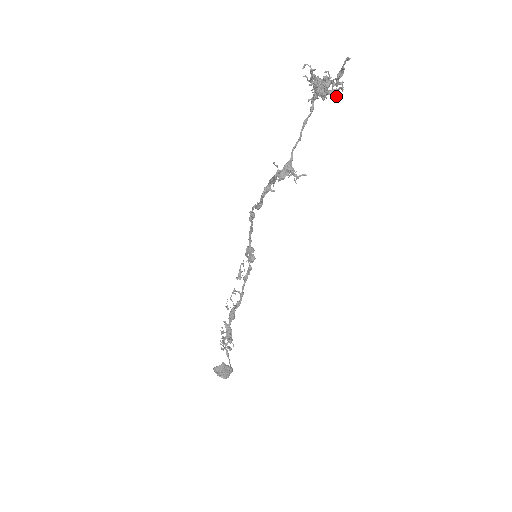
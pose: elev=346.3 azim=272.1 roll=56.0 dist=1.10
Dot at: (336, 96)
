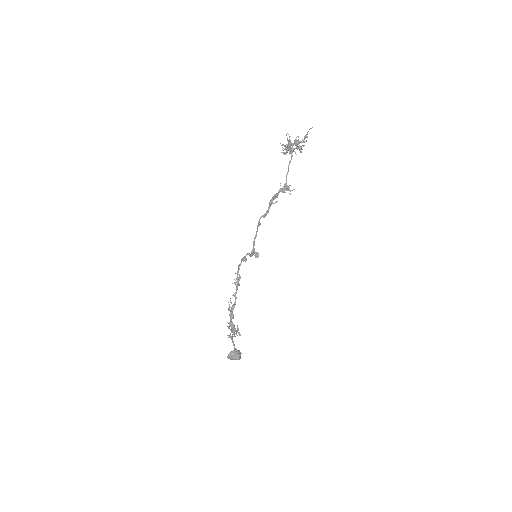
Dot at: (302, 149)
